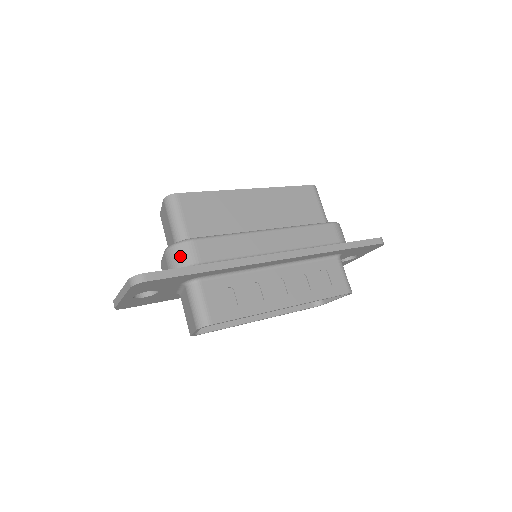
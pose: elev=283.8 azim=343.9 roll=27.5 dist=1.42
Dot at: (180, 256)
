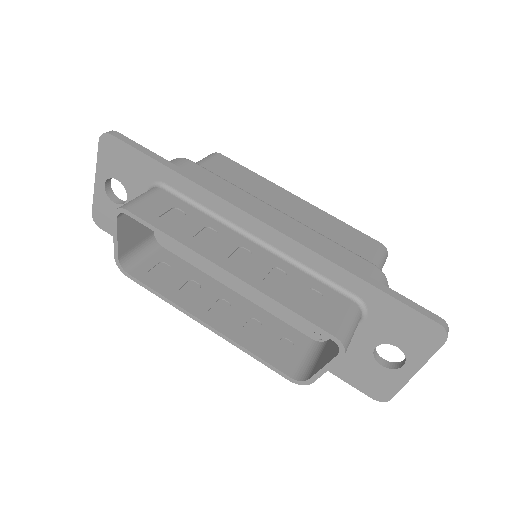
Dot at: occluded
